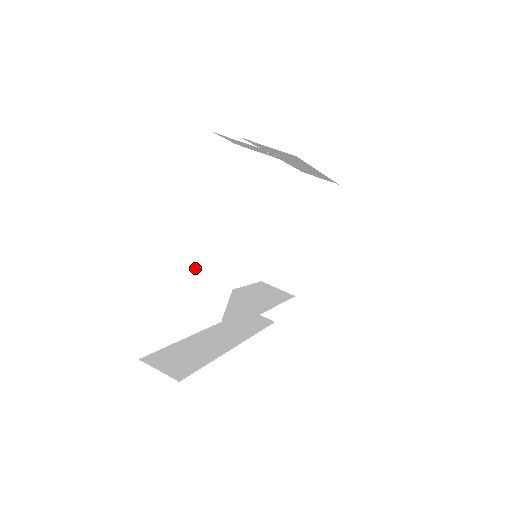
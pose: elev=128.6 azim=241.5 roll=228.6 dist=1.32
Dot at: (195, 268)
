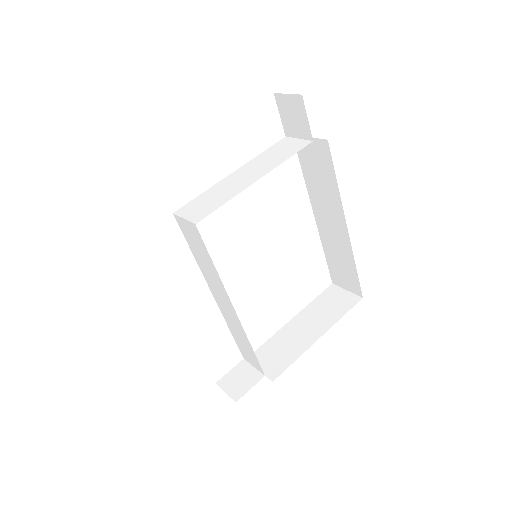
Dot at: (201, 194)
